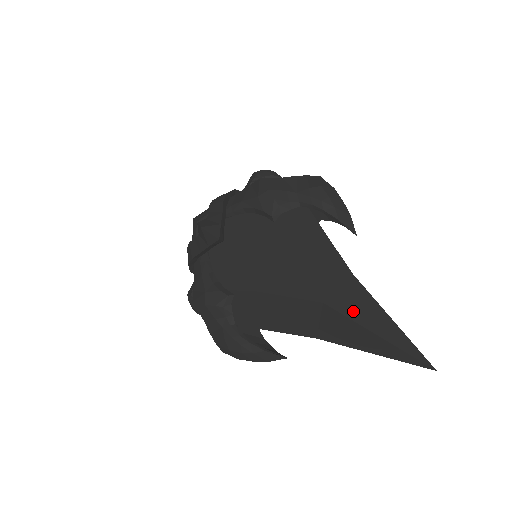
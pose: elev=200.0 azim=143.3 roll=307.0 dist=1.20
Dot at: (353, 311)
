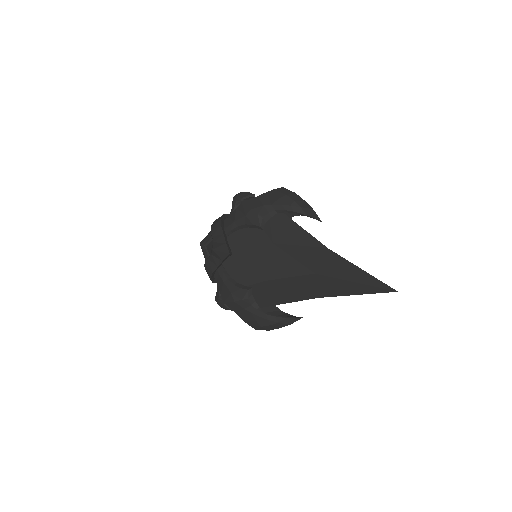
Dot at: (336, 272)
